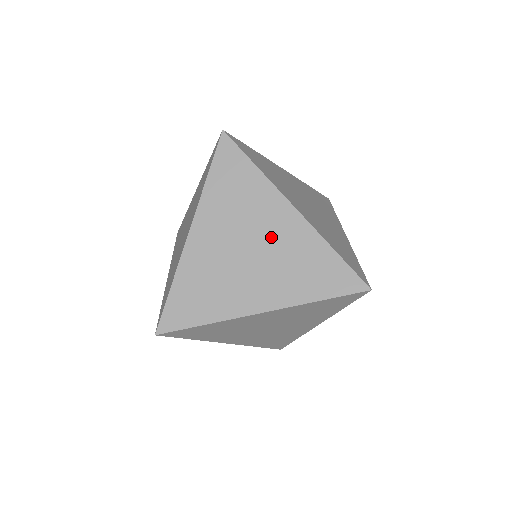
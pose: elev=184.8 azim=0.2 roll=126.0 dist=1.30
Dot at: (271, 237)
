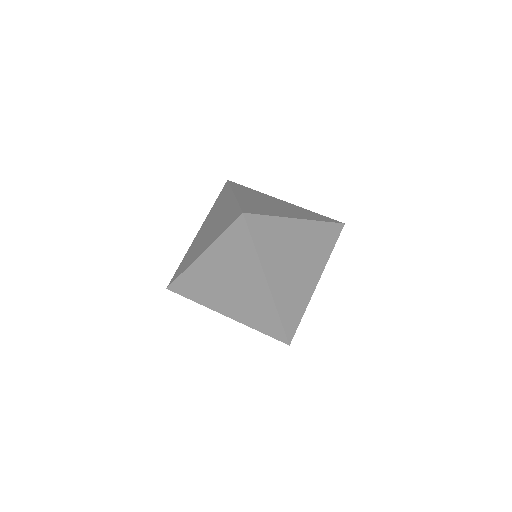
Dot at: (246, 288)
